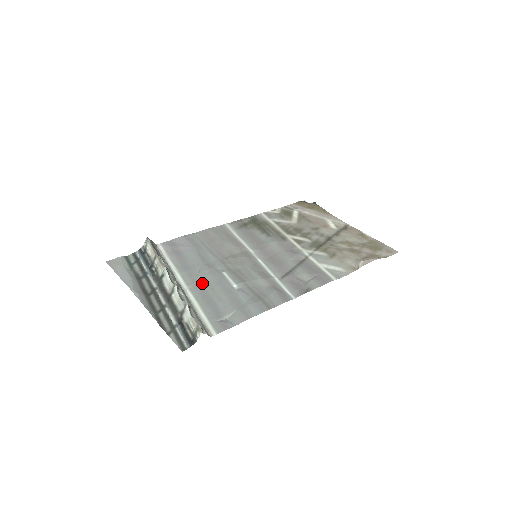
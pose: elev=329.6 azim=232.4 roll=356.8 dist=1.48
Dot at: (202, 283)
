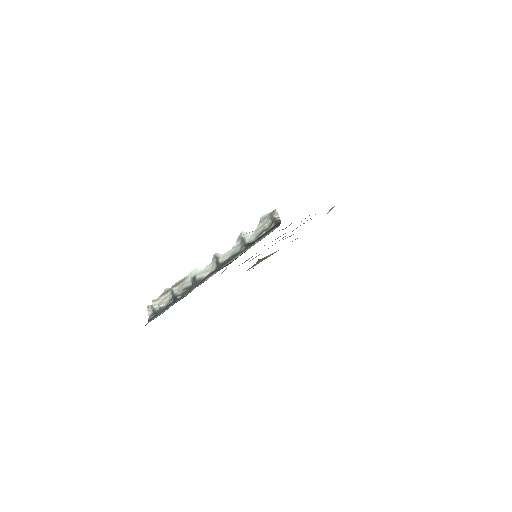
Dot at: occluded
